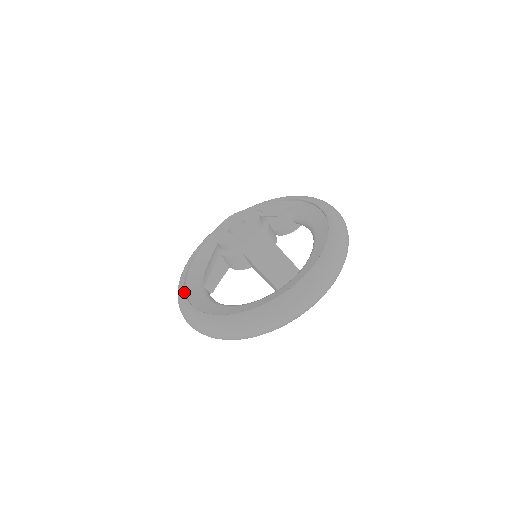
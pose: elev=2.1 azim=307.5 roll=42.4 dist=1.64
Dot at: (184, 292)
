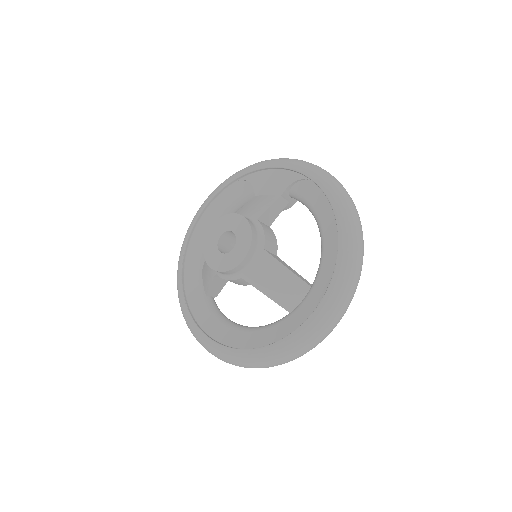
Dot at: (186, 307)
